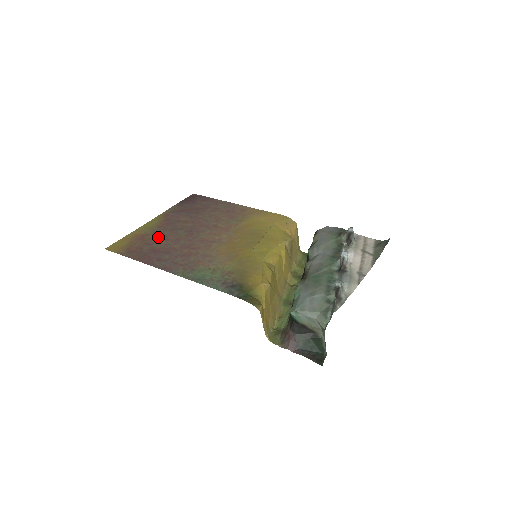
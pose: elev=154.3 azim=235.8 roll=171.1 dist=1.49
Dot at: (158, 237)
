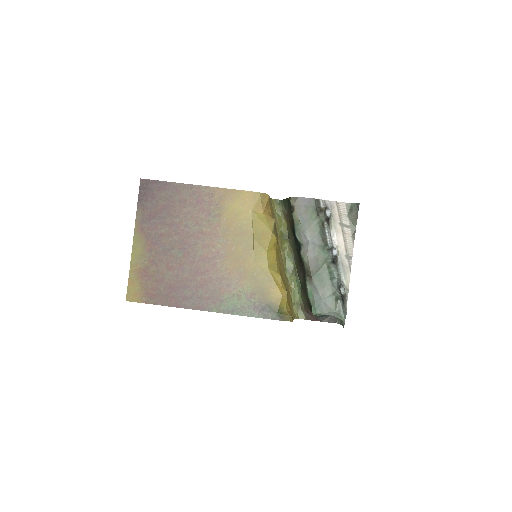
Dot at: (160, 268)
